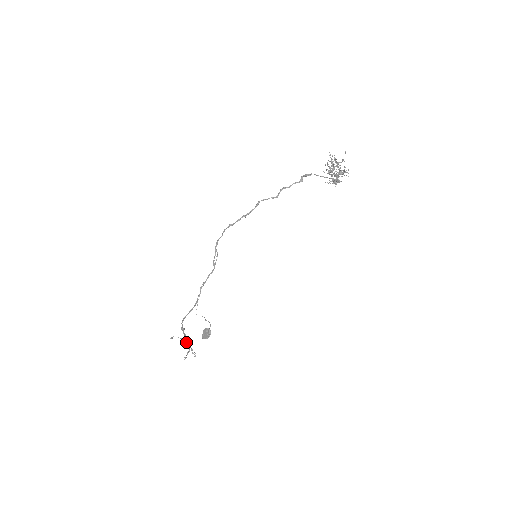
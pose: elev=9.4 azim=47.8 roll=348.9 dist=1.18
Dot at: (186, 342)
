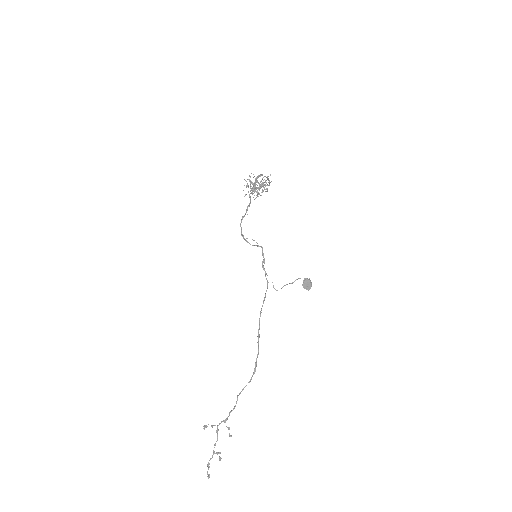
Dot at: occluded
